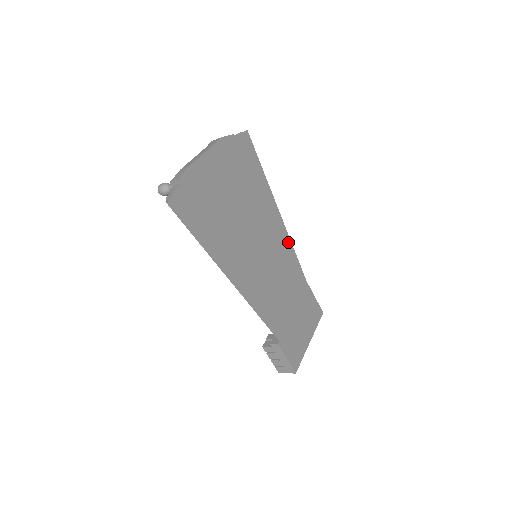
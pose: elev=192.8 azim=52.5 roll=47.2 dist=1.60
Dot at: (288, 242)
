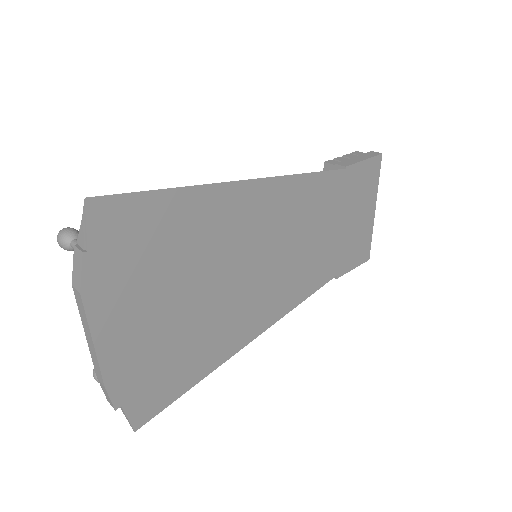
Dot at: (286, 184)
